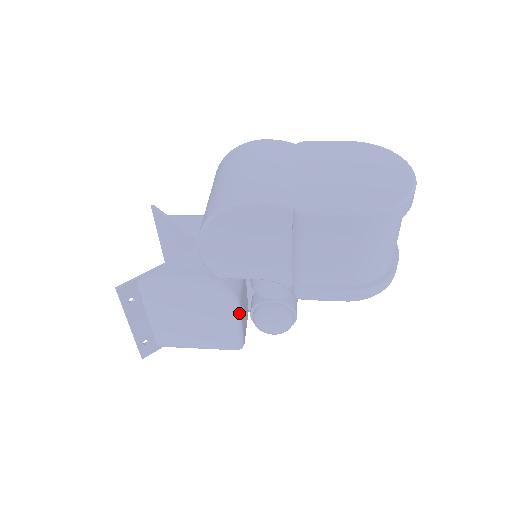
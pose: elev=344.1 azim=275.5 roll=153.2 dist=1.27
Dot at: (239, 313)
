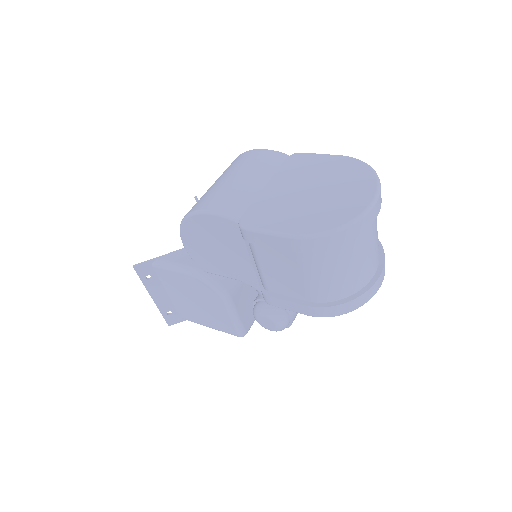
Dot at: (231, 305)
